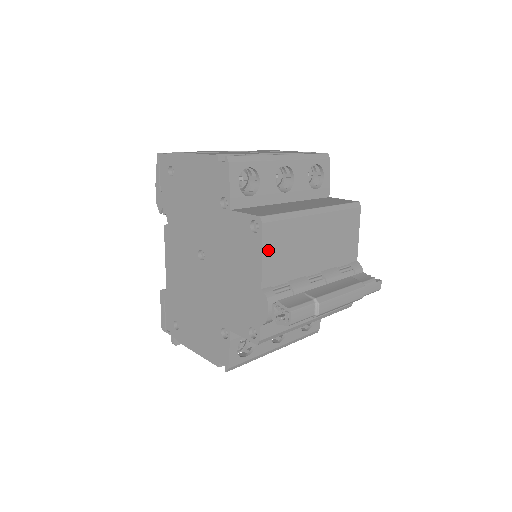
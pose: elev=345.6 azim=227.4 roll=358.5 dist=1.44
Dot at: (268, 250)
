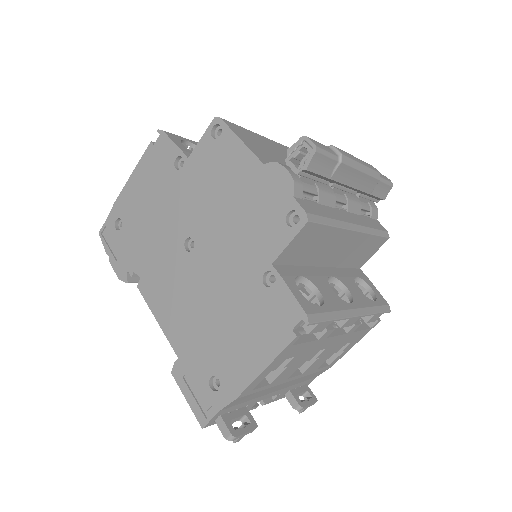
Dot at: (244, 139)
